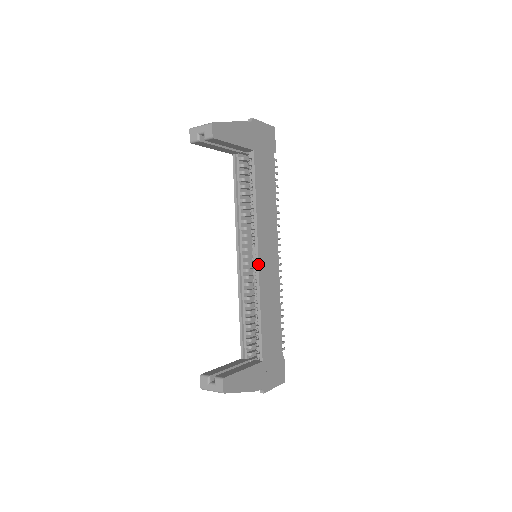
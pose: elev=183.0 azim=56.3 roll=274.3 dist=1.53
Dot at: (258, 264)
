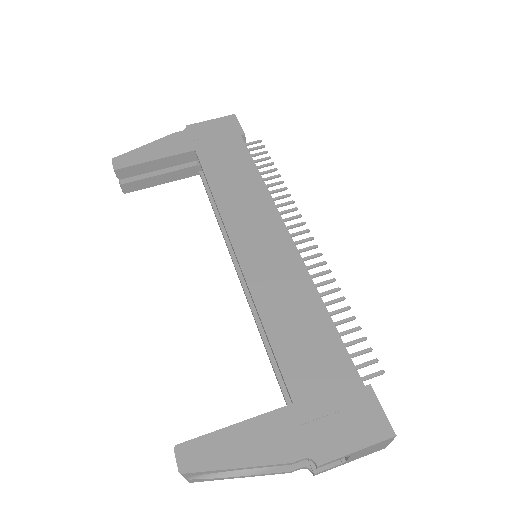
Dot at: occluded
